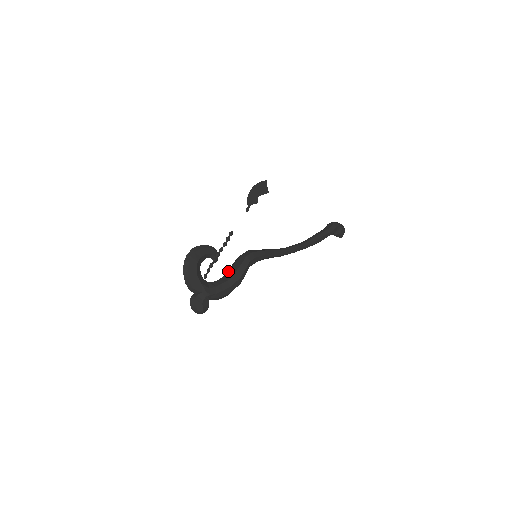
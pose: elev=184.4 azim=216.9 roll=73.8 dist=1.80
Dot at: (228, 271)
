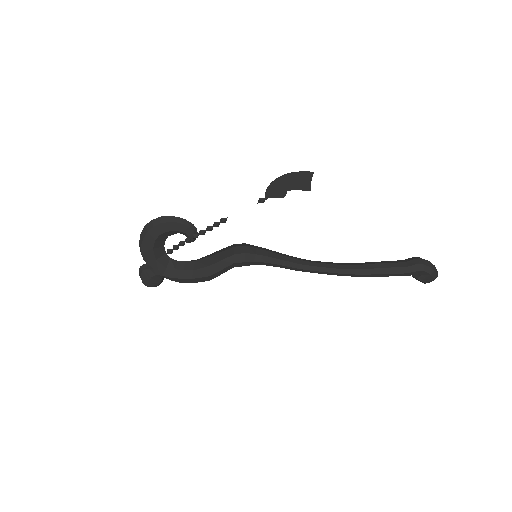
Dot at: (205, 257)
